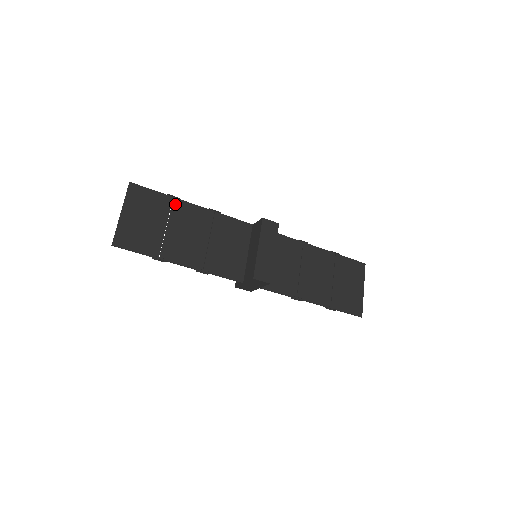
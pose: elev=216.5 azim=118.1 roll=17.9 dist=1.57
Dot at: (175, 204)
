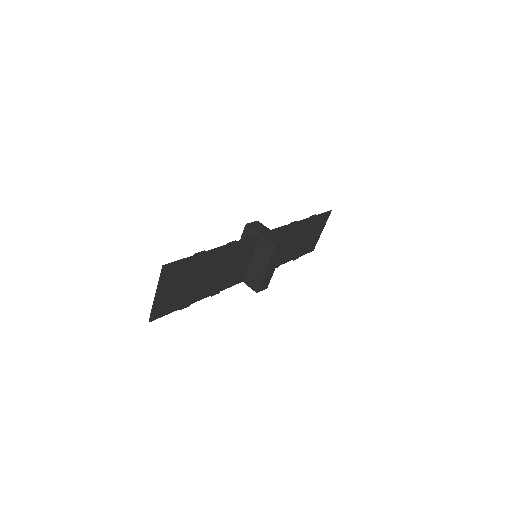
Dot at: (201, 259)
